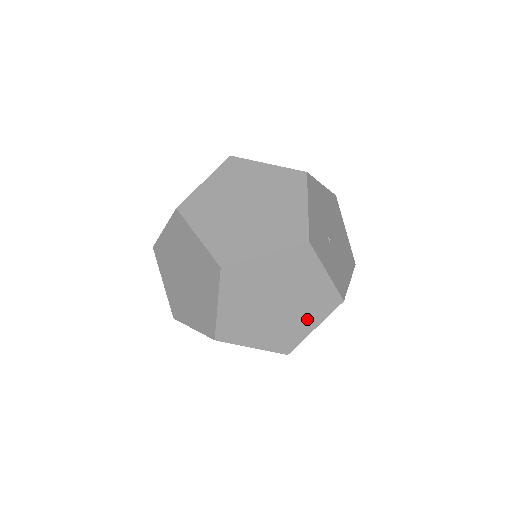
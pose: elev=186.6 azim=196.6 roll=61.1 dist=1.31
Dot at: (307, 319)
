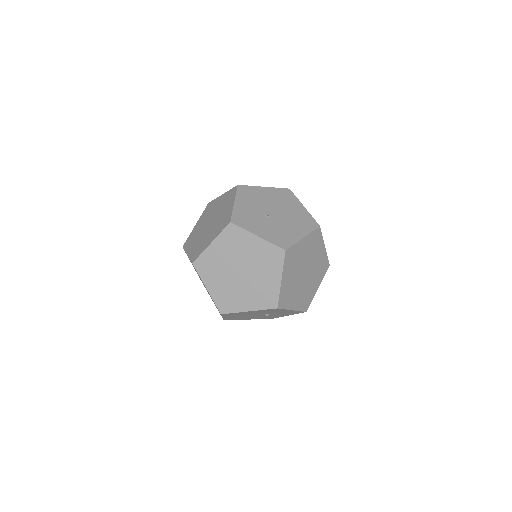
Dot at: (270, 275)
